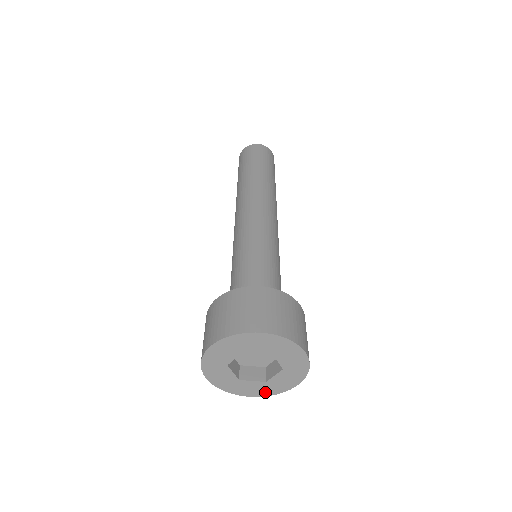
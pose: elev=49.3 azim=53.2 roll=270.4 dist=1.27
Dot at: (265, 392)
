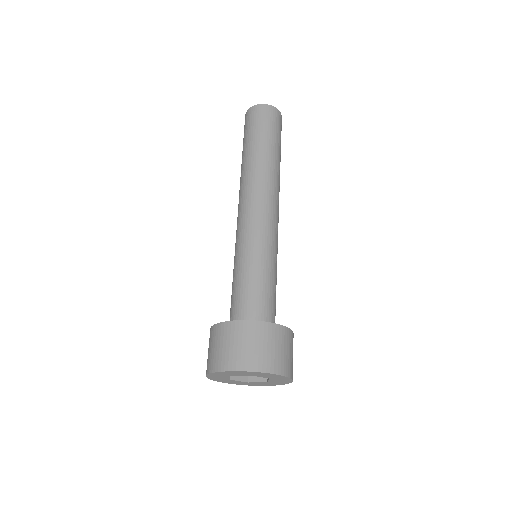
Dot at: (275, 384)
